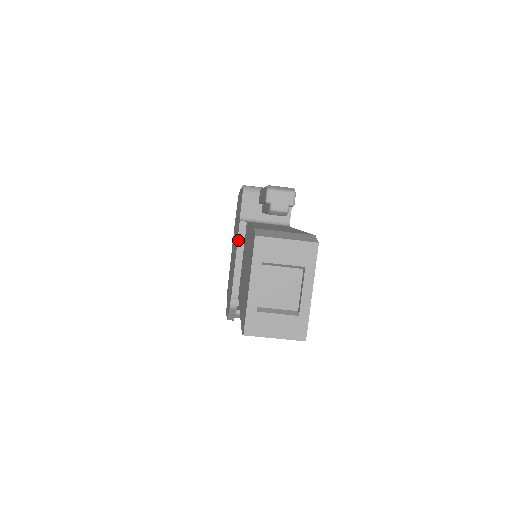
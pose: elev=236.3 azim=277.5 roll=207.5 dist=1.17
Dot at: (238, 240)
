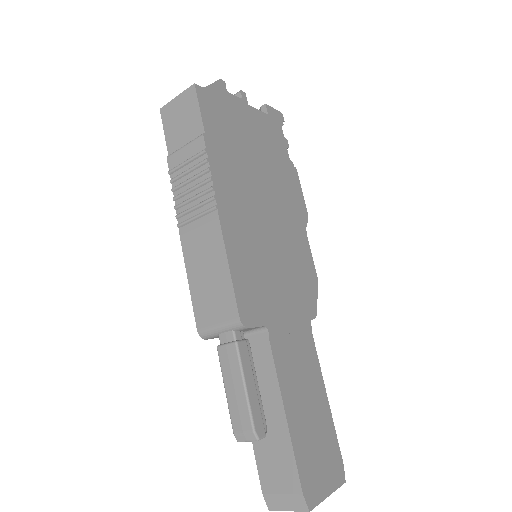
Dot at: occluded
